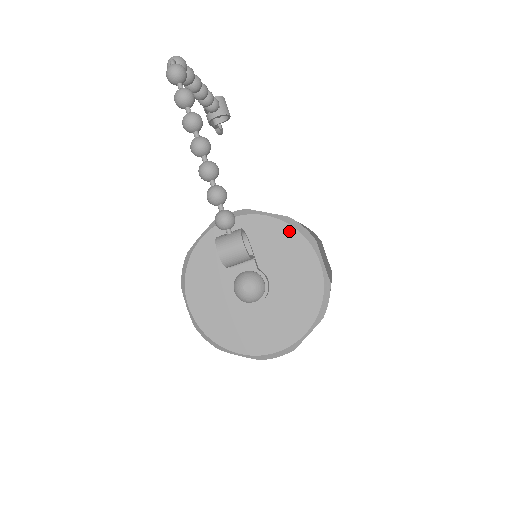
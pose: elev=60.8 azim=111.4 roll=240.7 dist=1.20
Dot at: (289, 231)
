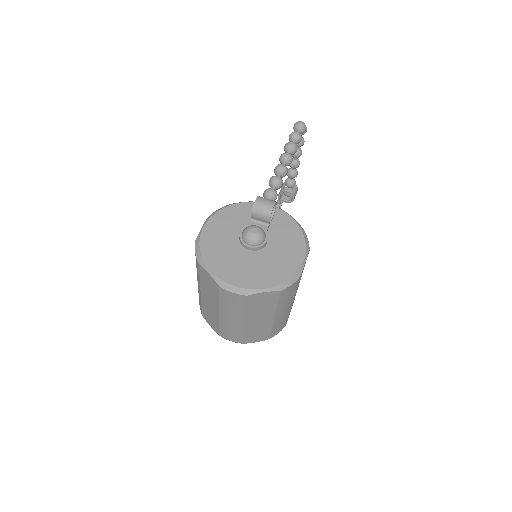
Dot at: (298, 232)
